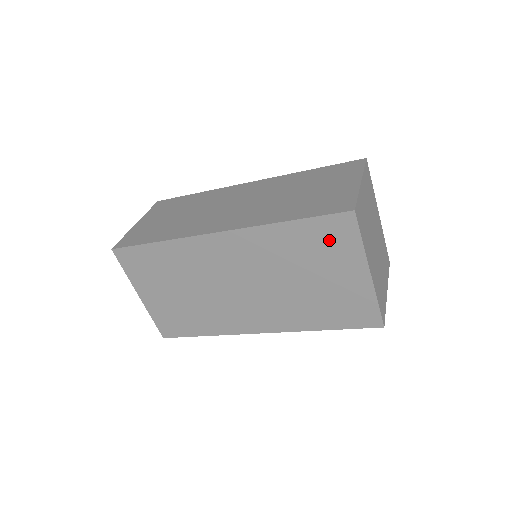
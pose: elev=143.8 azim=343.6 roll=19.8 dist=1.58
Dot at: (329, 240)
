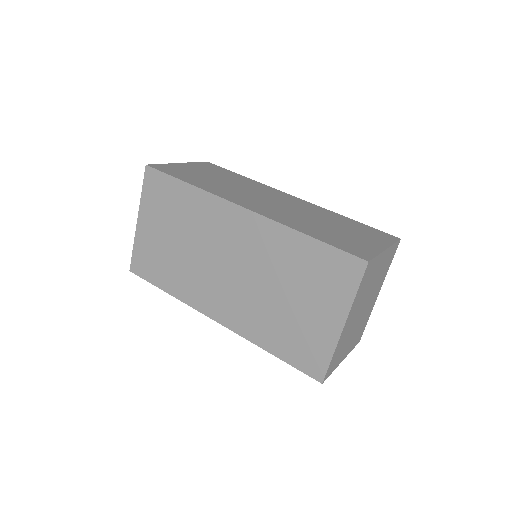
Dot at: (330, 274)
